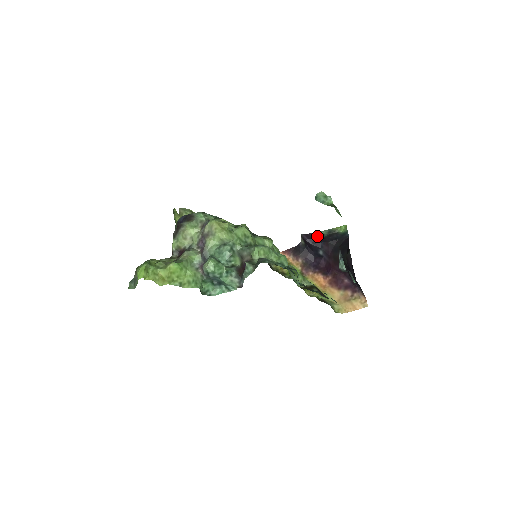
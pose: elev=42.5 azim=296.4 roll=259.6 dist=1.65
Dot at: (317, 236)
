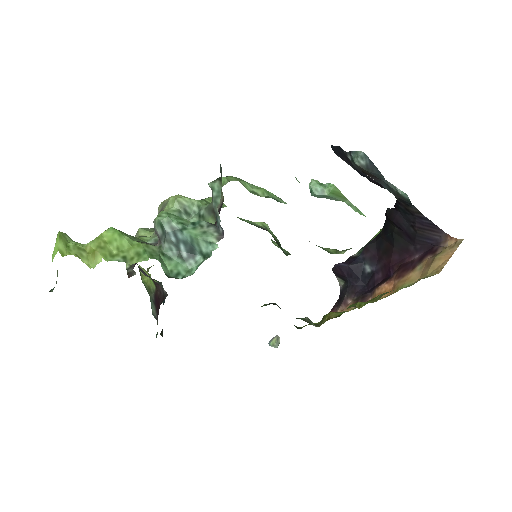
Dot at: (352, 258)
